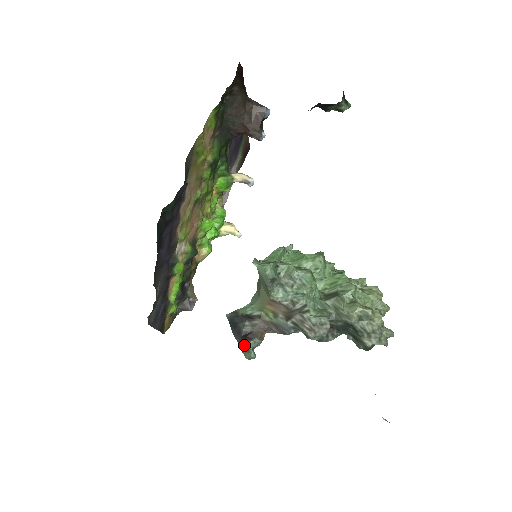
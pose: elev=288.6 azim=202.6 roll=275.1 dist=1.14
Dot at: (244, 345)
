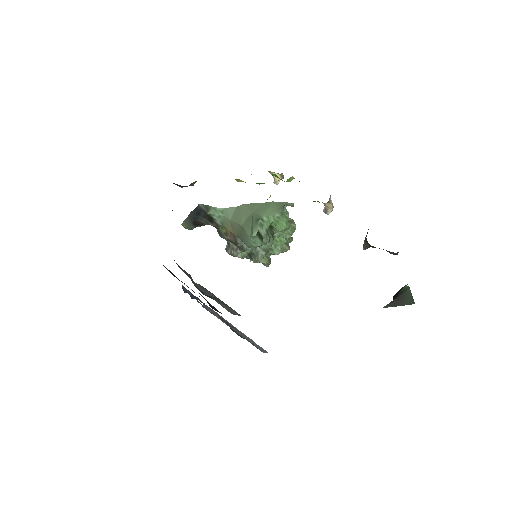
Dot at: (189, 225)
